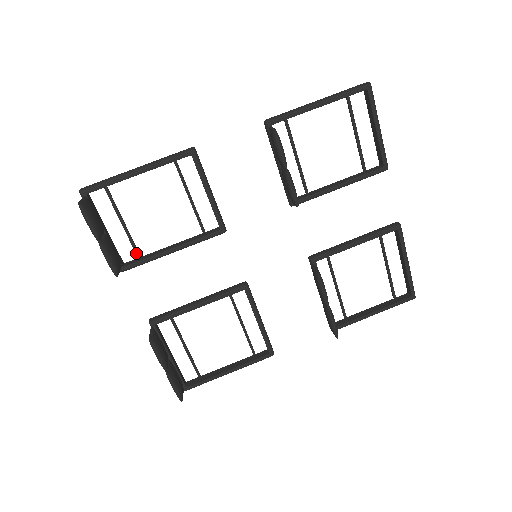
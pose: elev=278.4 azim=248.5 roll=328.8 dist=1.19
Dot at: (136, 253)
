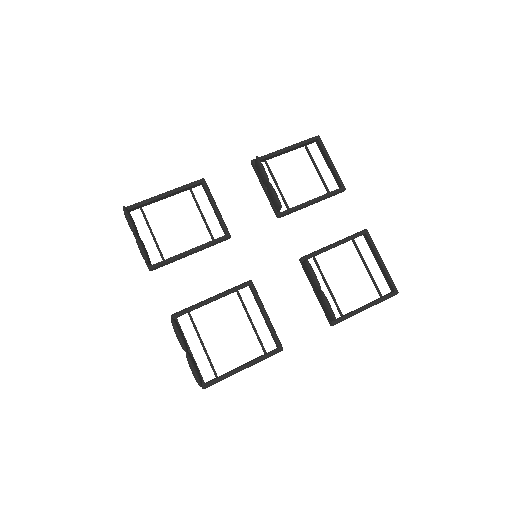
Dot at: (162, 258)
